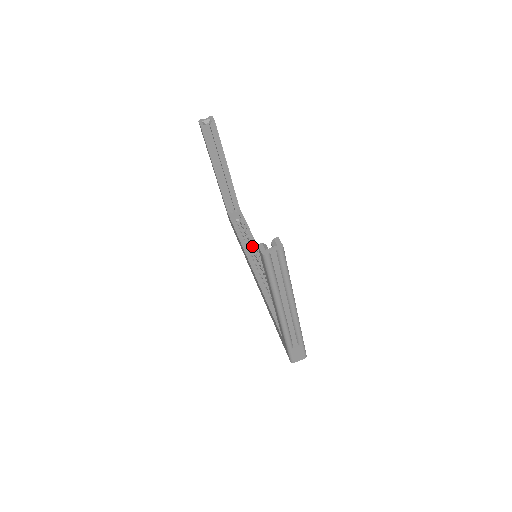
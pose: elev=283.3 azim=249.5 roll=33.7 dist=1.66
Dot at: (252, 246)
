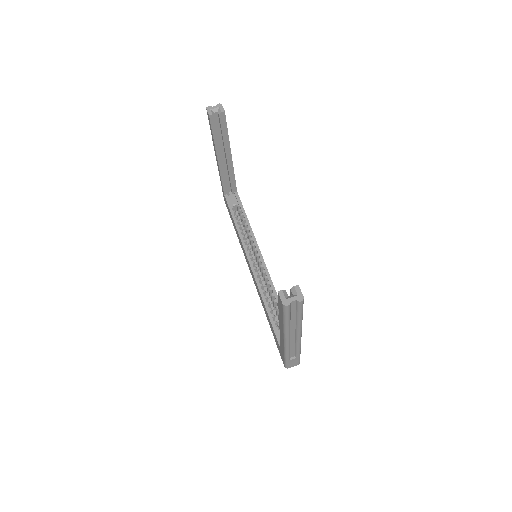
Dot at: (250, 240)
